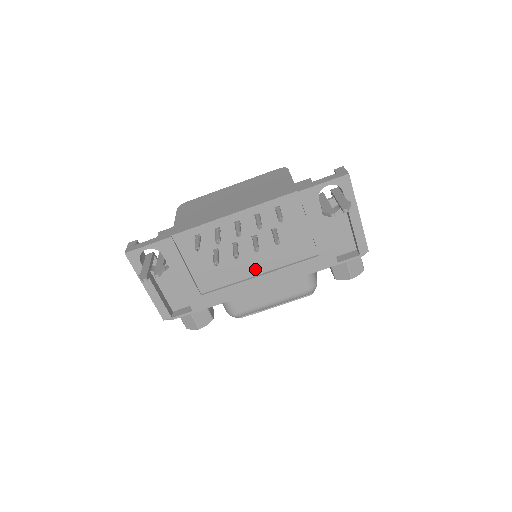
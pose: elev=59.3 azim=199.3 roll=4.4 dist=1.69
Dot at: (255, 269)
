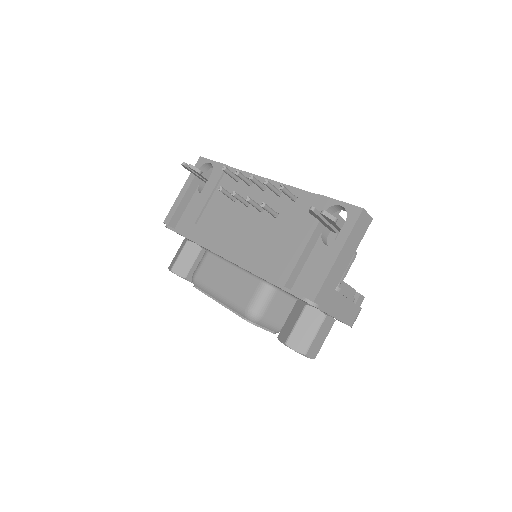
Dot at: (237, 236)
